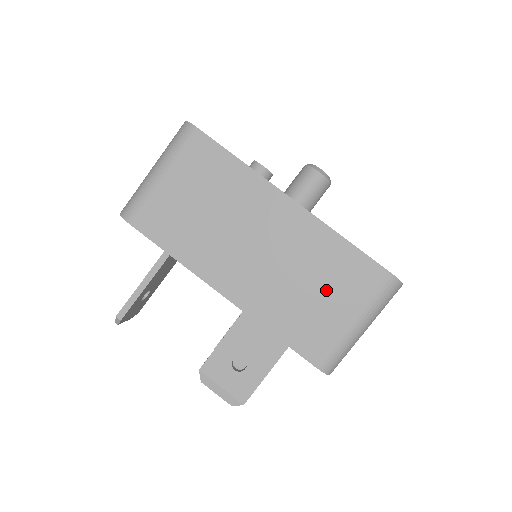
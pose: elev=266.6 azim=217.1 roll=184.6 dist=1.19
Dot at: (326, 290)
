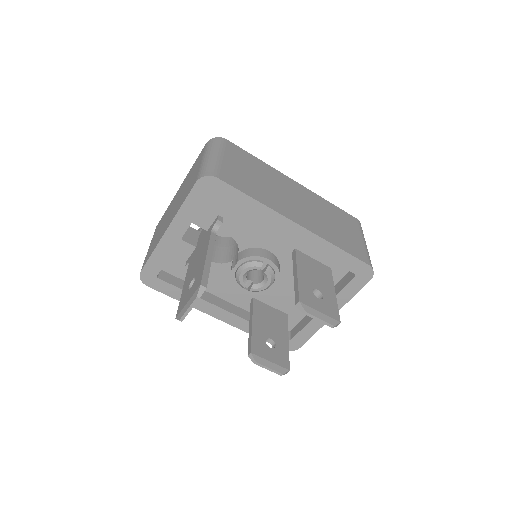
Dot at: (341, 225)
